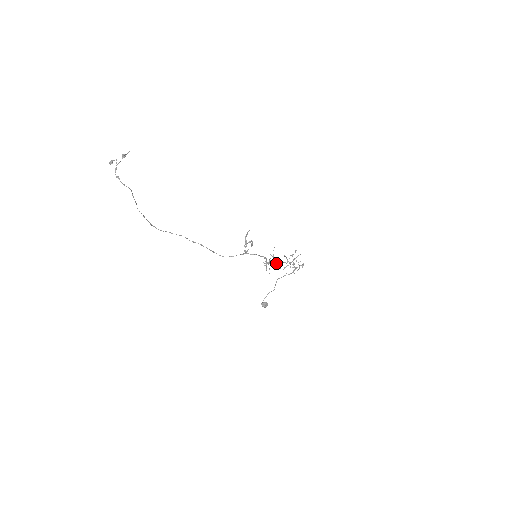
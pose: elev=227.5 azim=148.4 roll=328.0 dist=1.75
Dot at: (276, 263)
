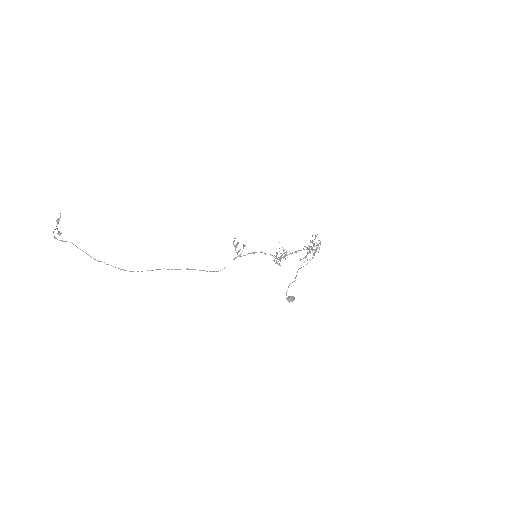
Dot at: occluded
